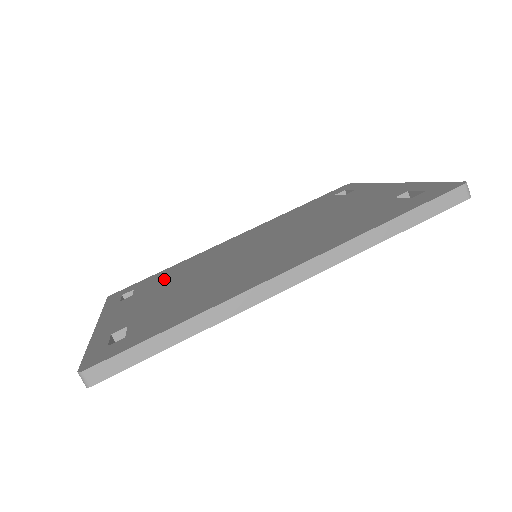
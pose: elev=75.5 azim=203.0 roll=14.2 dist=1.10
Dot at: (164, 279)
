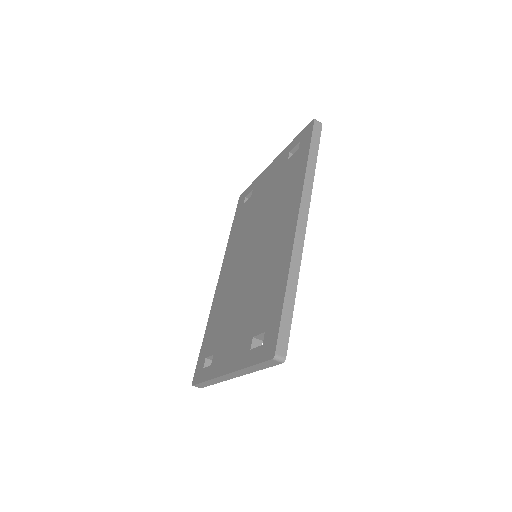
Dot at: (218, 329)
